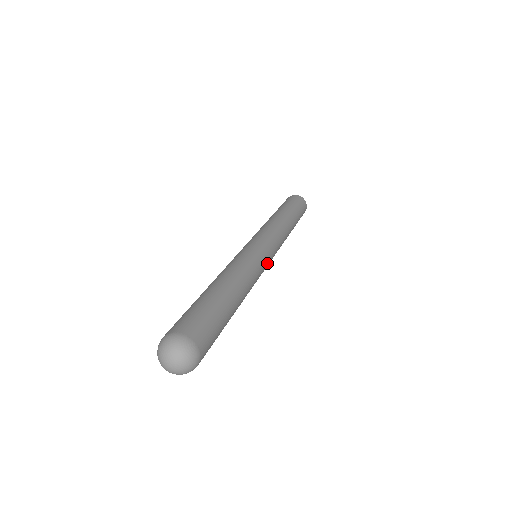
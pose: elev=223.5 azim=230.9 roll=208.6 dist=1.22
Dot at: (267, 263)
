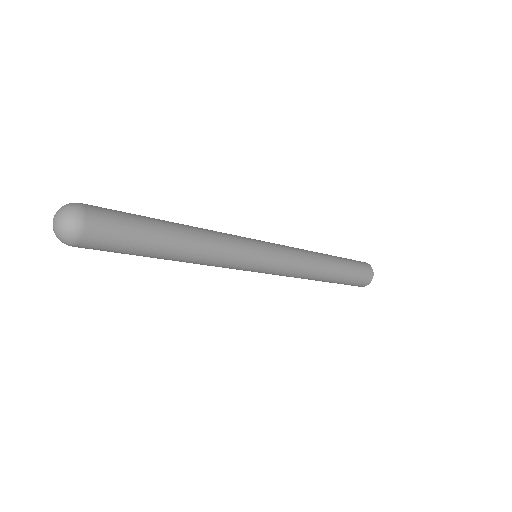
Dot at: (255, 241)
